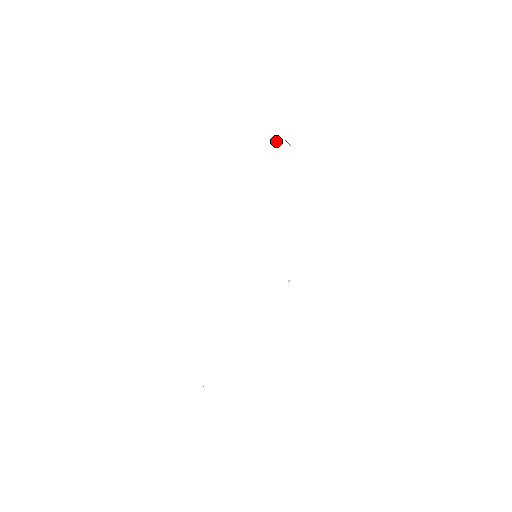
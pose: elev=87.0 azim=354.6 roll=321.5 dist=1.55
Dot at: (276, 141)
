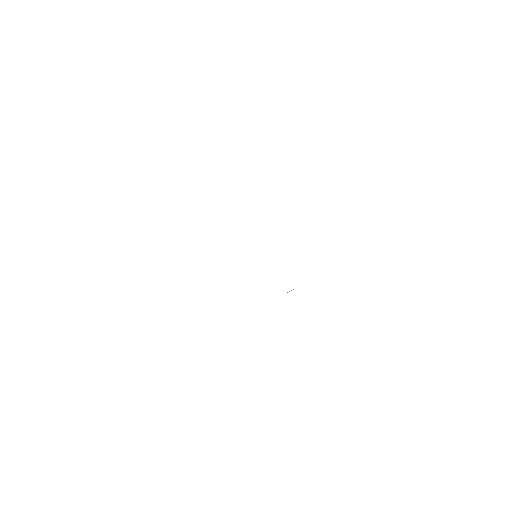
Dot at: occluded
